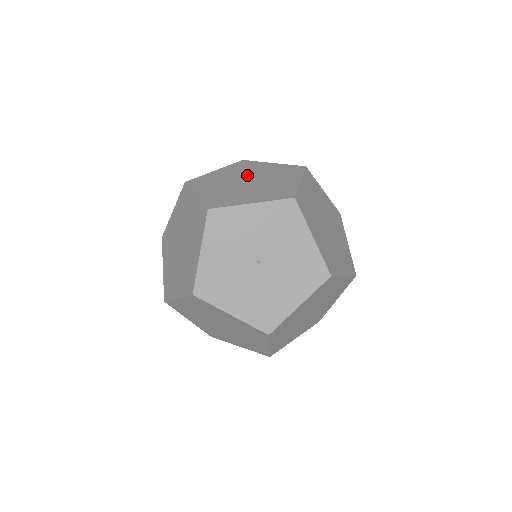
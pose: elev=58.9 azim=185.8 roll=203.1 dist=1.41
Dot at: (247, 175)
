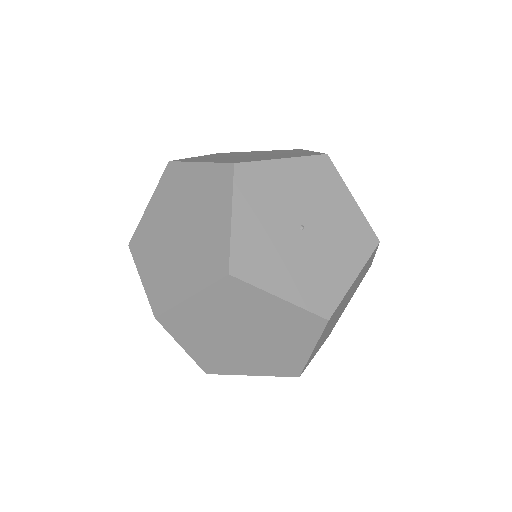
Dot at: (243, 154)
